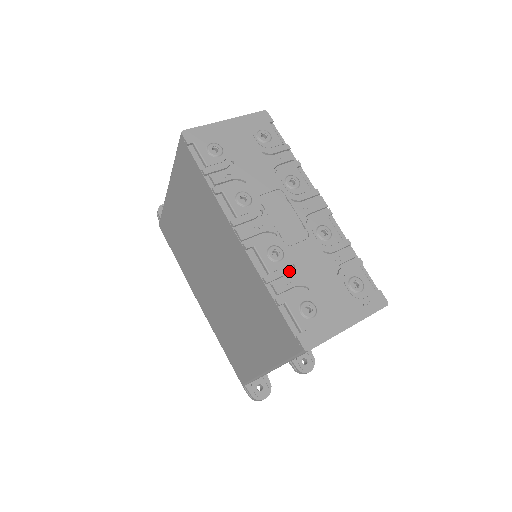
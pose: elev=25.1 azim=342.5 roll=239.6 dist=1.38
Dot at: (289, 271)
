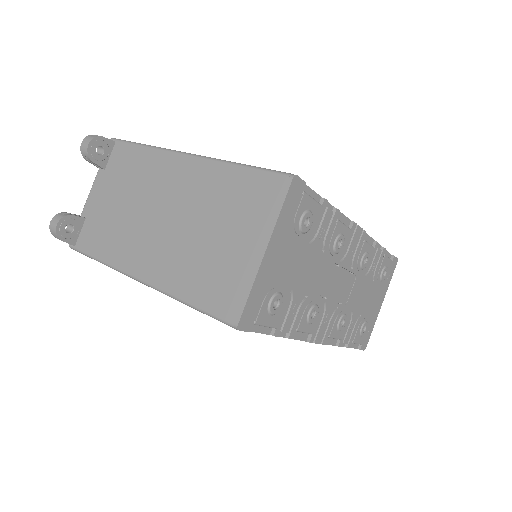
Dot at: (350, 320)
